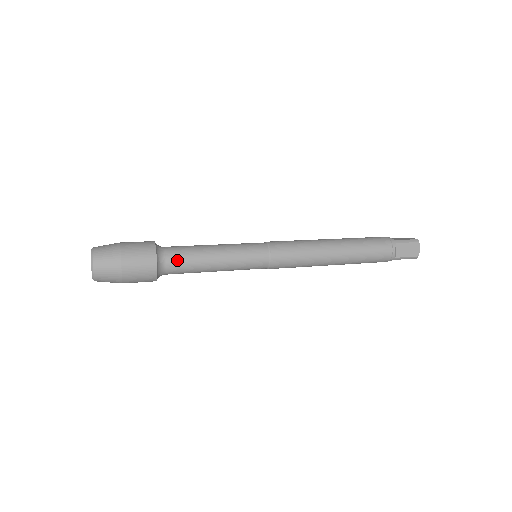
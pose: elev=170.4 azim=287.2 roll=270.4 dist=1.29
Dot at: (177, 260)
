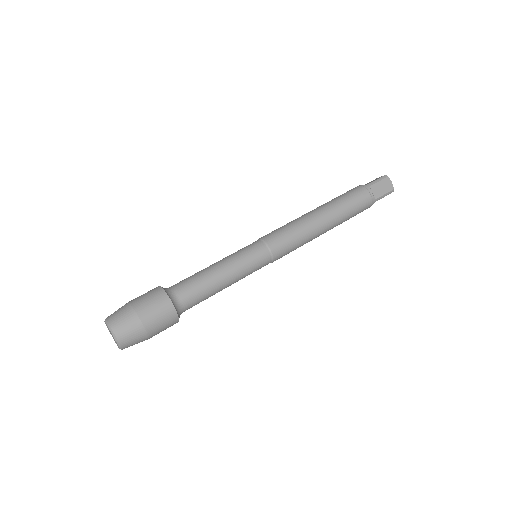
Dot at: (189, 292)
